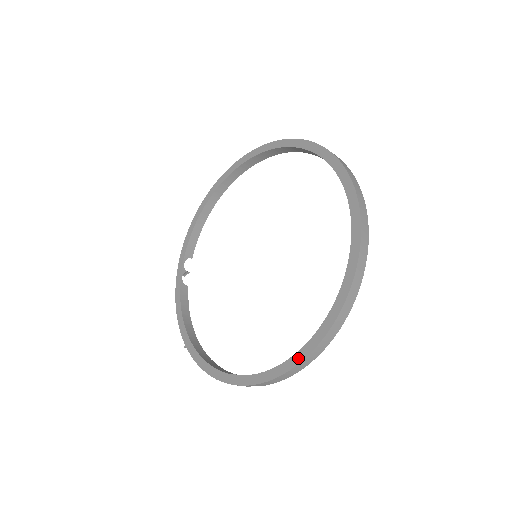
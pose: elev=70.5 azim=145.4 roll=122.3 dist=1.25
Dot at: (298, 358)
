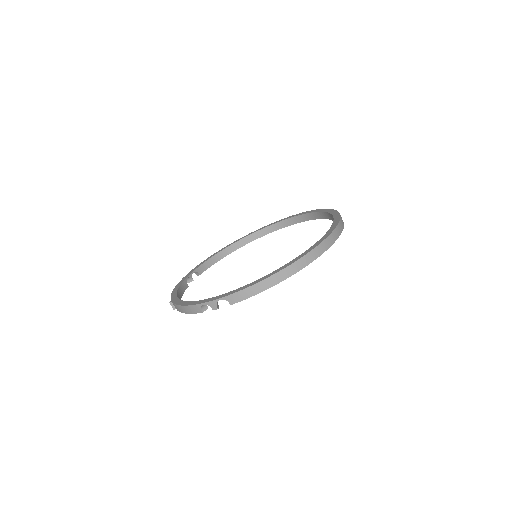
Dot at: (269, 275)
